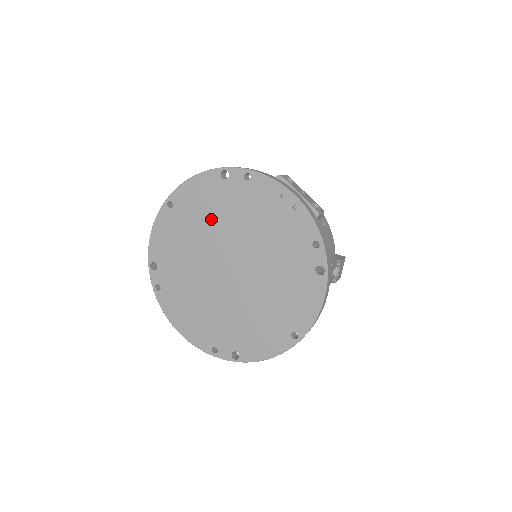
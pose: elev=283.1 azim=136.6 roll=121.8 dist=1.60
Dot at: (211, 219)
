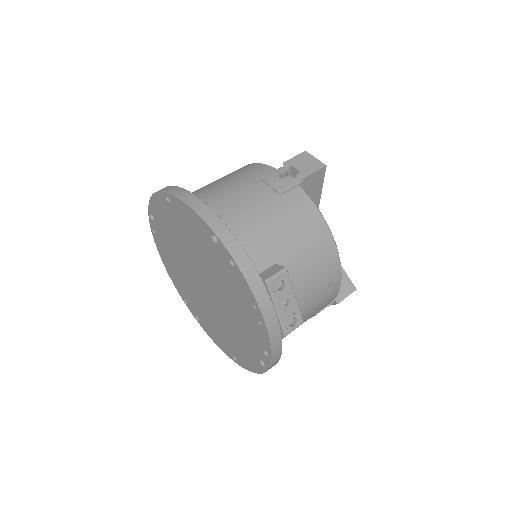
Dot at: (197, 248)
